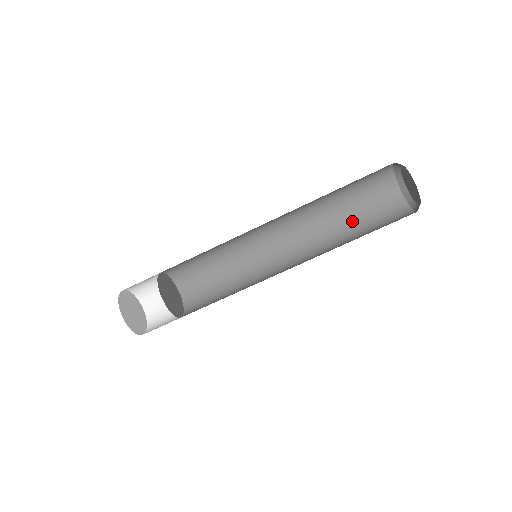
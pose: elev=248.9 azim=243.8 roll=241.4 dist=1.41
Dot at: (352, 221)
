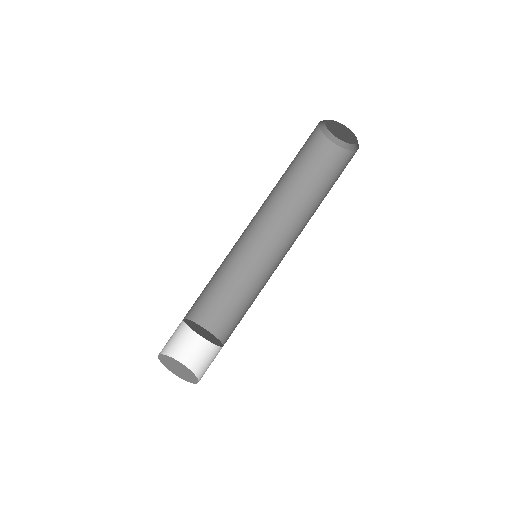
Dot at: (326, 192)
